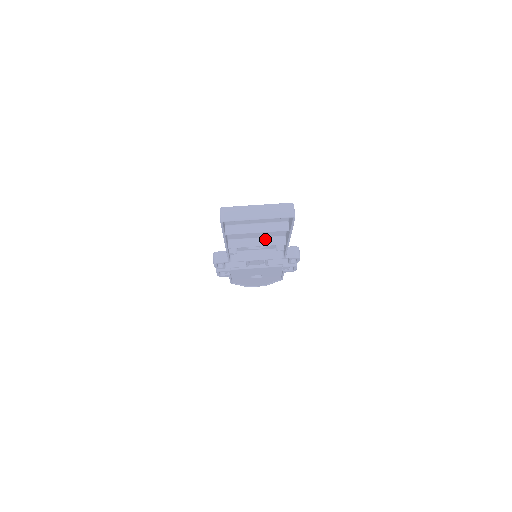
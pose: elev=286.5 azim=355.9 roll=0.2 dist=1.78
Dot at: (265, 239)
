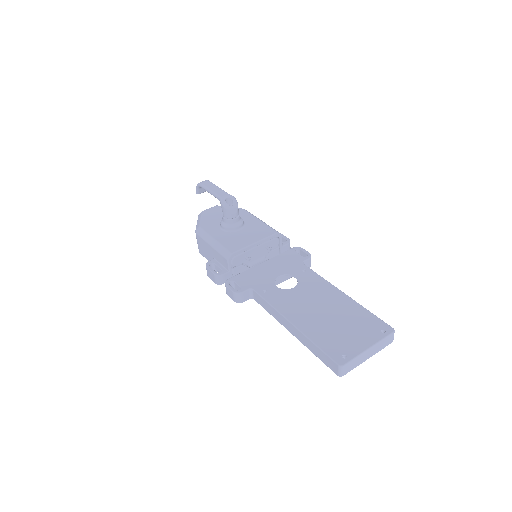
Dot at: (311, 295)
